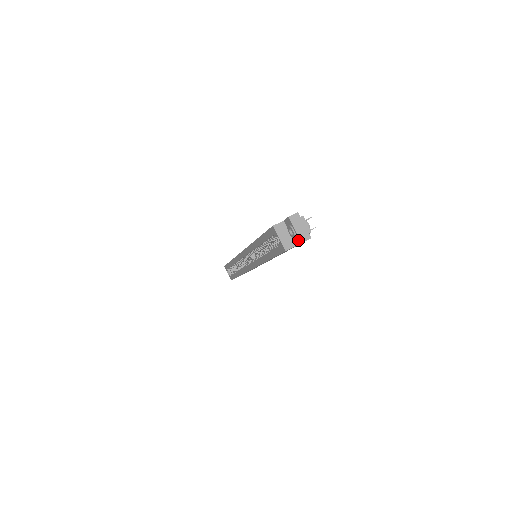
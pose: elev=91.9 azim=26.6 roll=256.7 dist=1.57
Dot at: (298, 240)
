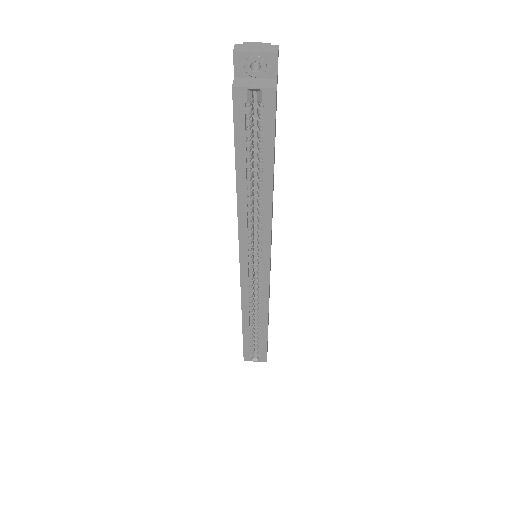
Dot at: (271, 60)
